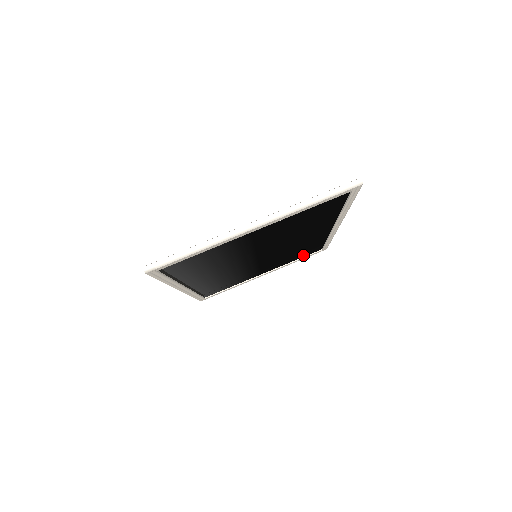
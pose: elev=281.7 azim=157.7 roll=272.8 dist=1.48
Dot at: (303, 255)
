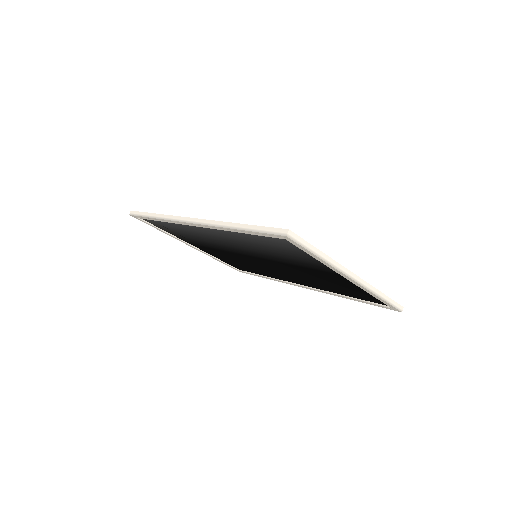
Dot at: (231, 263)
